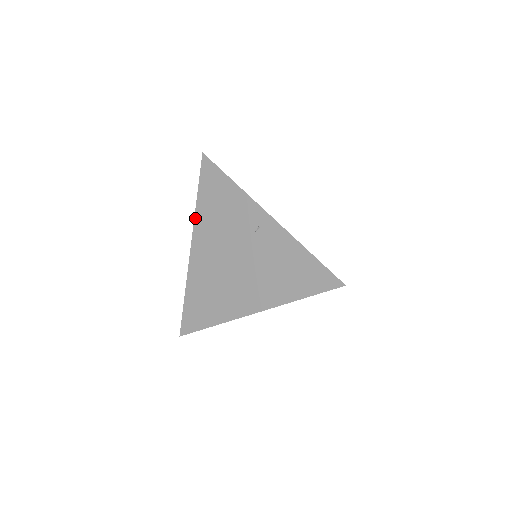
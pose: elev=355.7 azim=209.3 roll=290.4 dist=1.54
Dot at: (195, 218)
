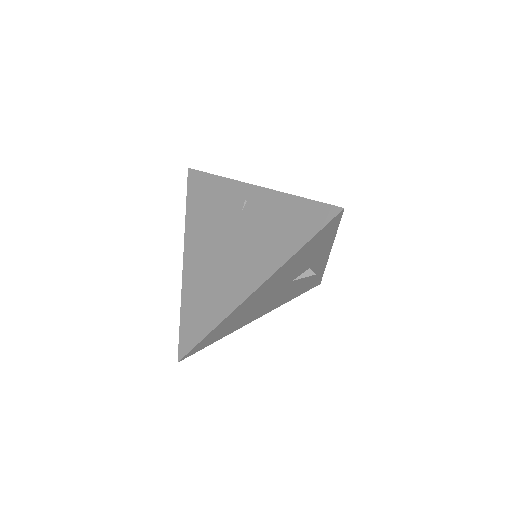
Dot at: (185, 227)
